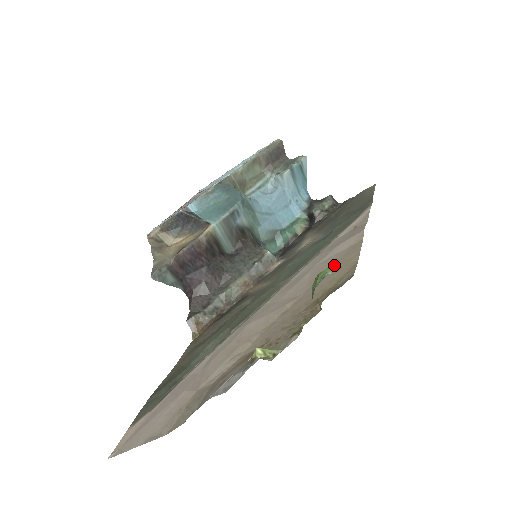
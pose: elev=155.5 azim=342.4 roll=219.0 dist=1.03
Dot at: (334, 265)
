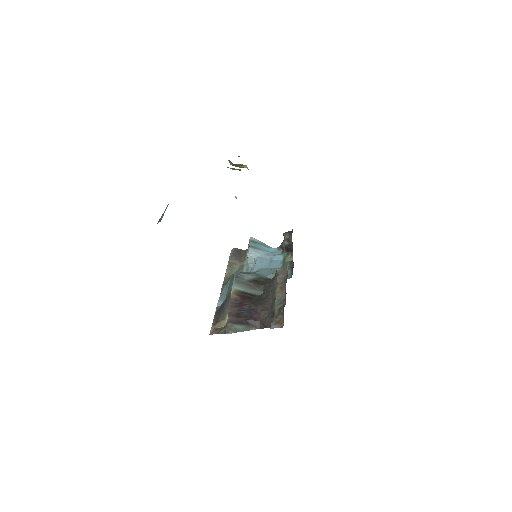
Dot at: occluded
